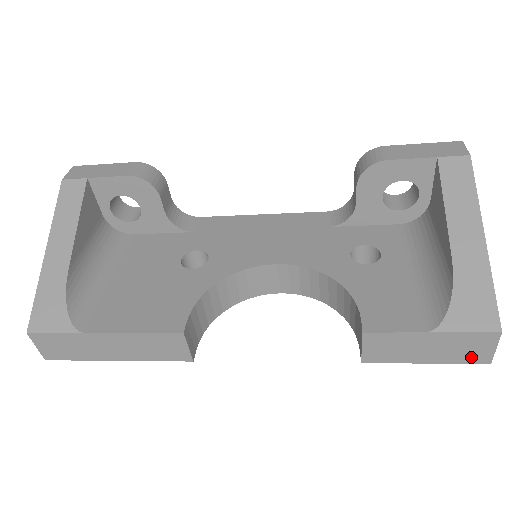
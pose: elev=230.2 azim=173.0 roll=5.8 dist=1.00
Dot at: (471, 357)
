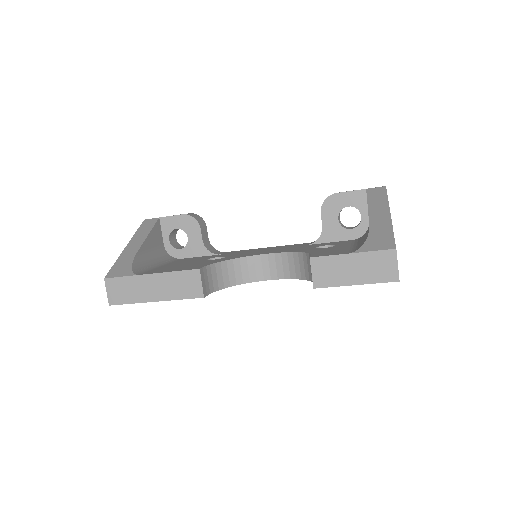
Dot at: (384, 275)
